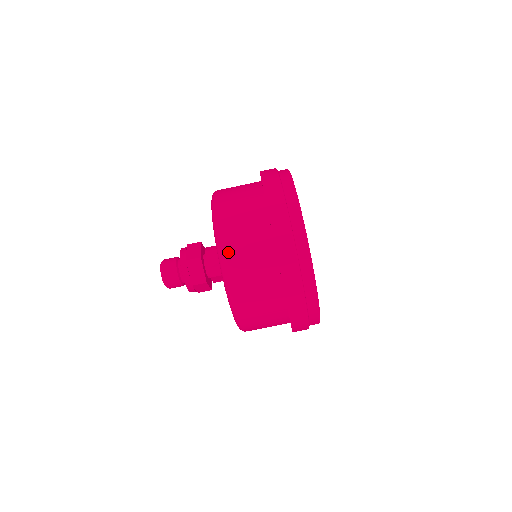
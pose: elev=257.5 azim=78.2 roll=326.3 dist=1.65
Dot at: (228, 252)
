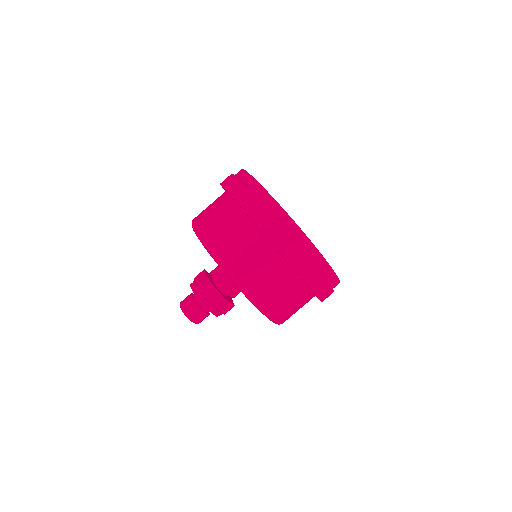
Dot at: (221, 252)
